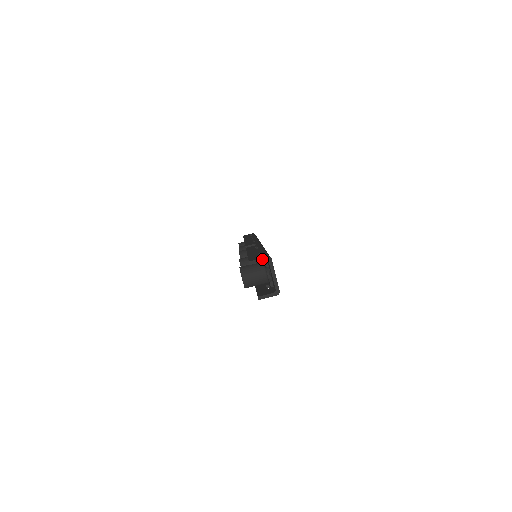
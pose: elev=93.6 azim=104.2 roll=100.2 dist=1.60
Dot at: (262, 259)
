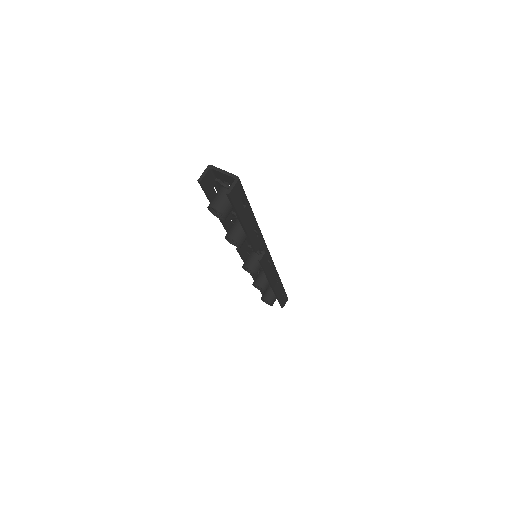
Dot at: (205, 171)
